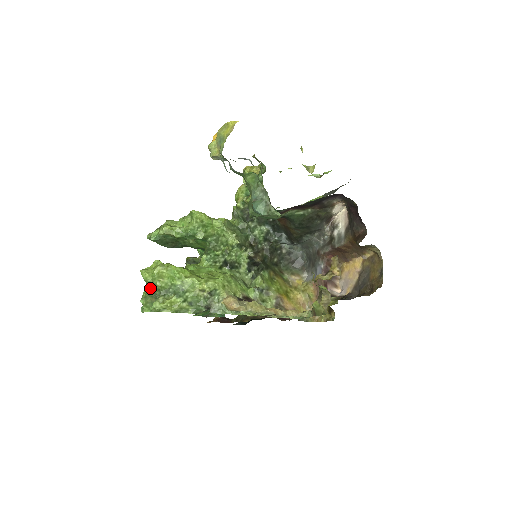
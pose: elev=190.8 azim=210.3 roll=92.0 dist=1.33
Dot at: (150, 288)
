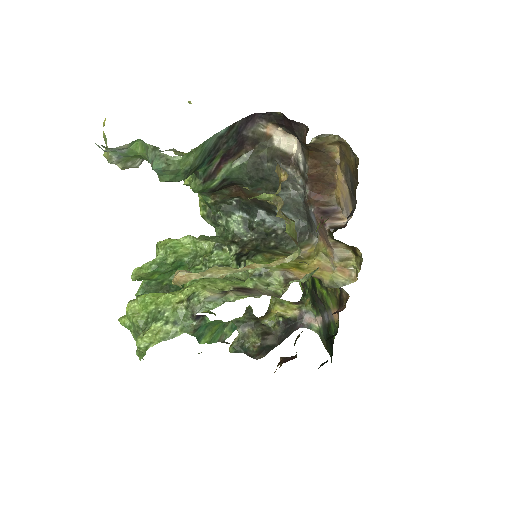
Dot at: (134, 333)
